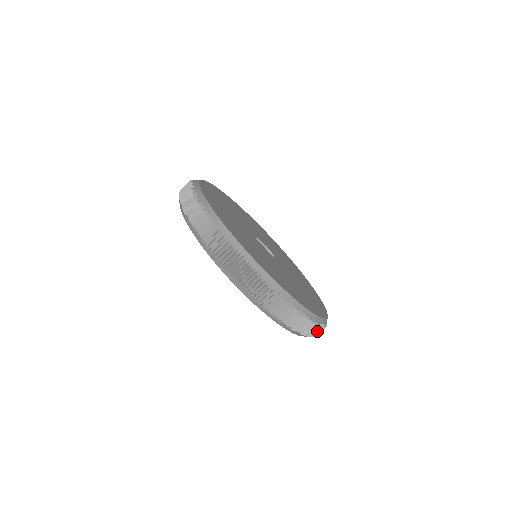
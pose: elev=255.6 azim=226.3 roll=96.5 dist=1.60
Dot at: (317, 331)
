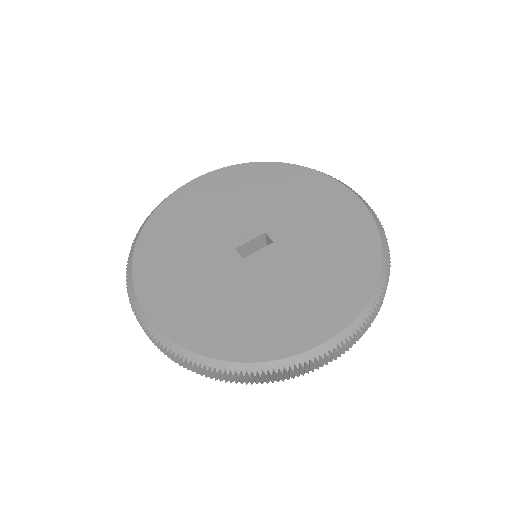
Dot at: occluded
